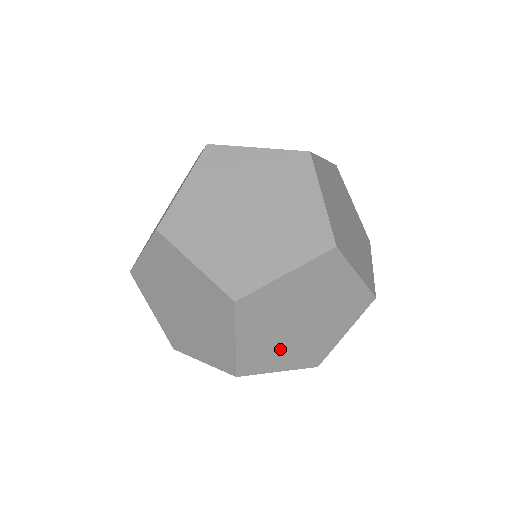
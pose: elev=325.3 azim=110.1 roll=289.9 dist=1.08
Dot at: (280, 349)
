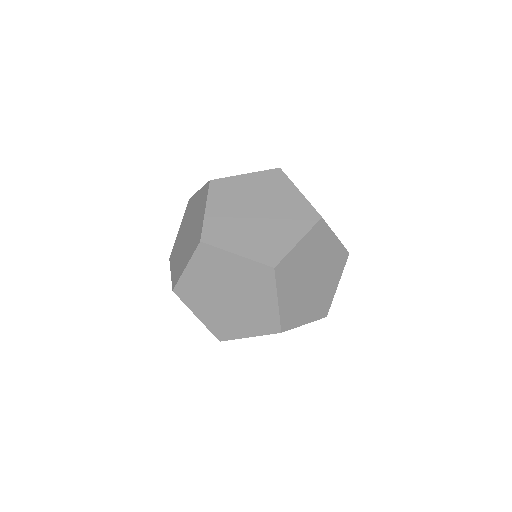
Dot at: occluded
